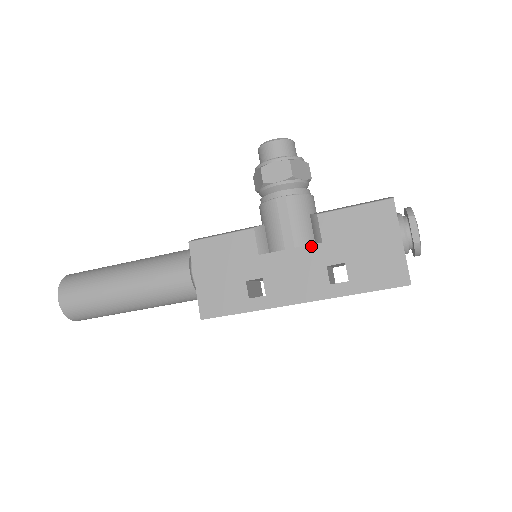
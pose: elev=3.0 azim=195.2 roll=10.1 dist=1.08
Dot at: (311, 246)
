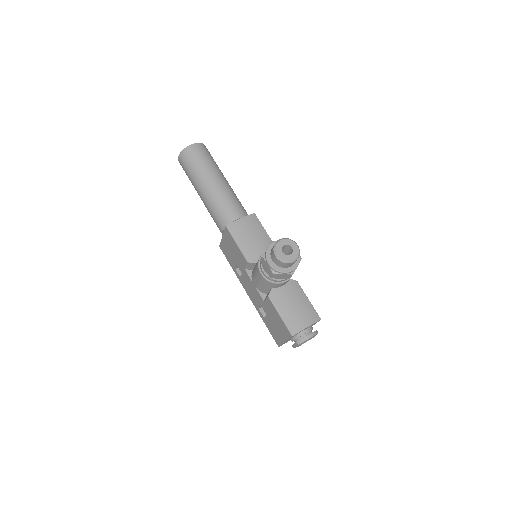
Dot at: (260, 296)
